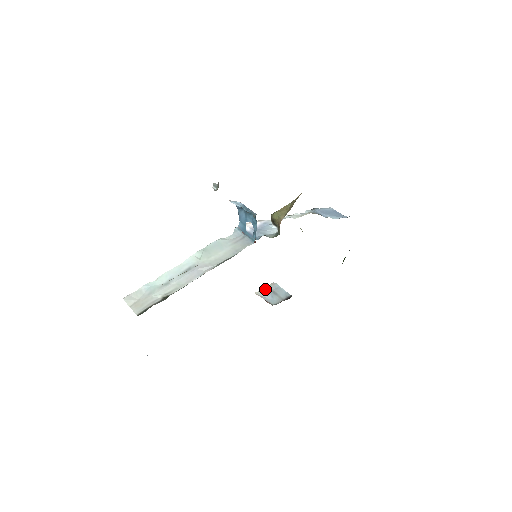
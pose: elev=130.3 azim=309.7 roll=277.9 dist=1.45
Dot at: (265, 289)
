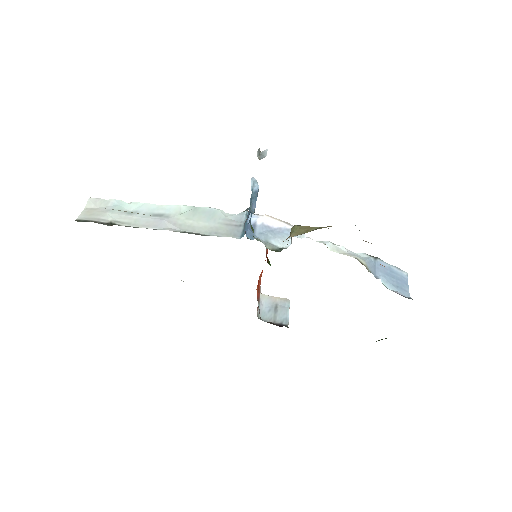
Dot at: (273, 298)
